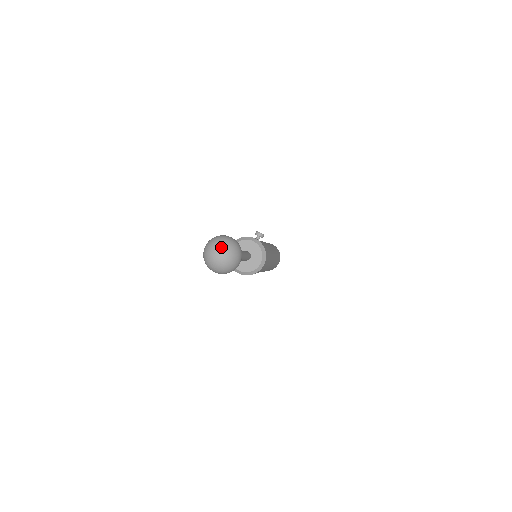
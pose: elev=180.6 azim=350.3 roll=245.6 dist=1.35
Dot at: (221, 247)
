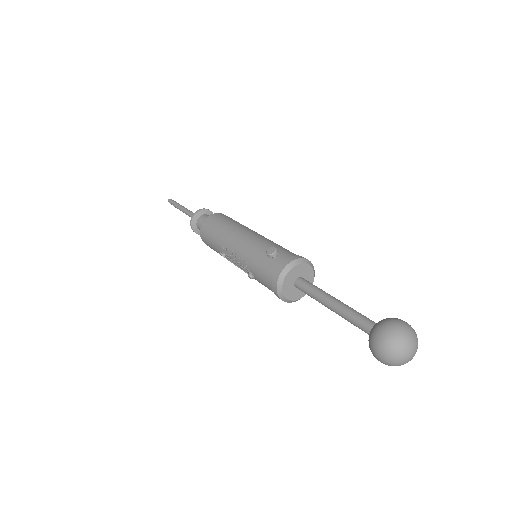
Dot at: (409, 348)
